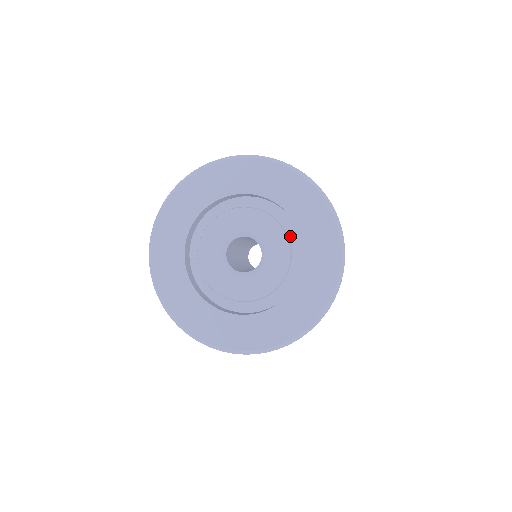
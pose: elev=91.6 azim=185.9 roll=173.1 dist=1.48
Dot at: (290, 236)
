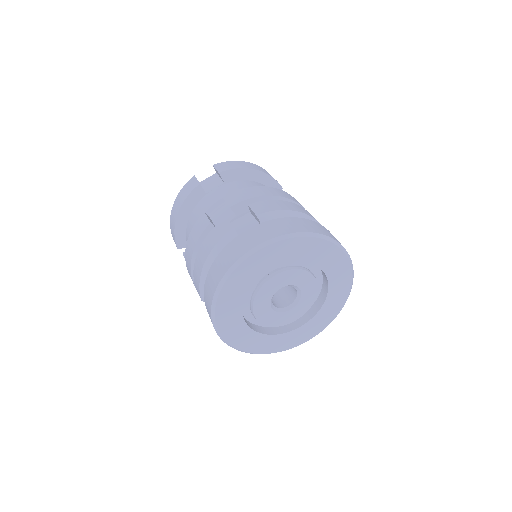
Dot at: (310, 268)
